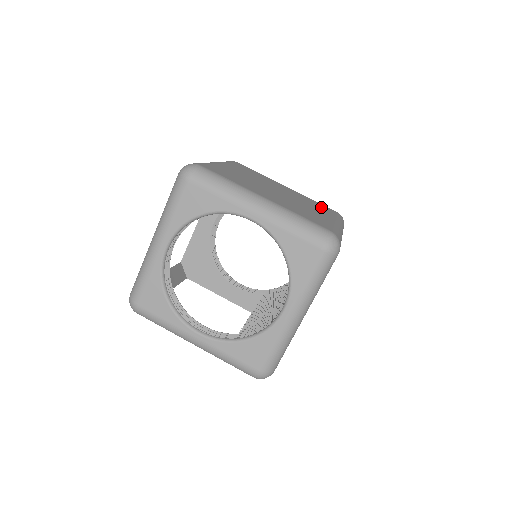
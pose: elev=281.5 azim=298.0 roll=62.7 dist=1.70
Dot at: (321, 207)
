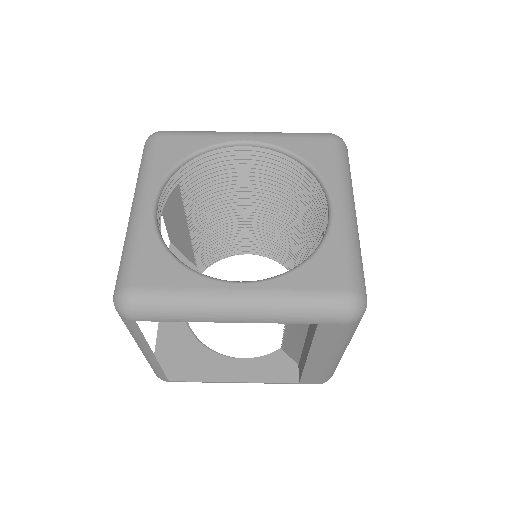
Dot at: occluded
